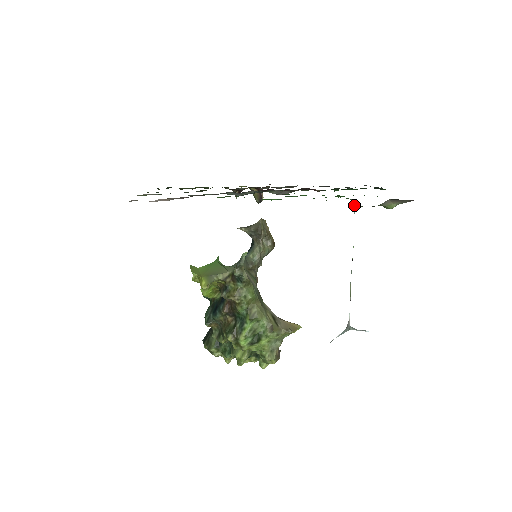
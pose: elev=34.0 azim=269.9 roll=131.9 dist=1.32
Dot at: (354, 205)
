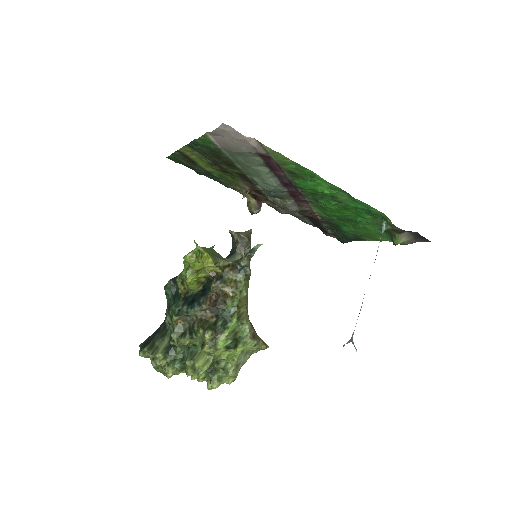
Dot at: (384, 226)
